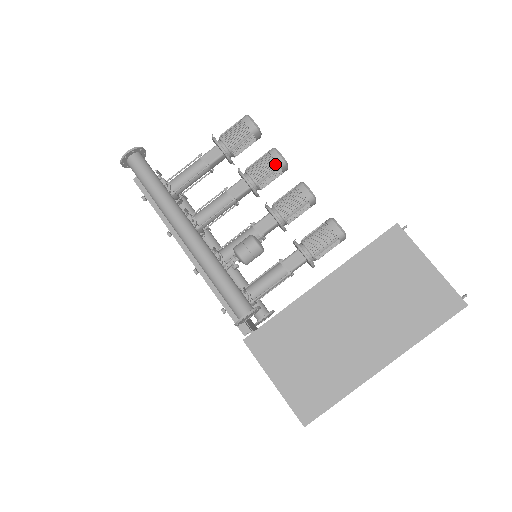
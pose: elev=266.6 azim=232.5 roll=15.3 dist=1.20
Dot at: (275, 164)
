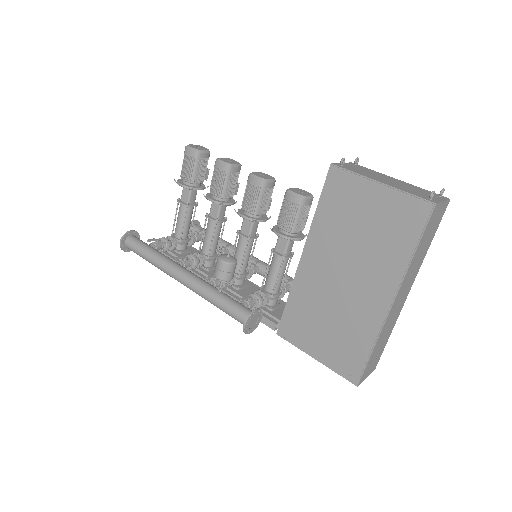
Dot at: (223, 173)
